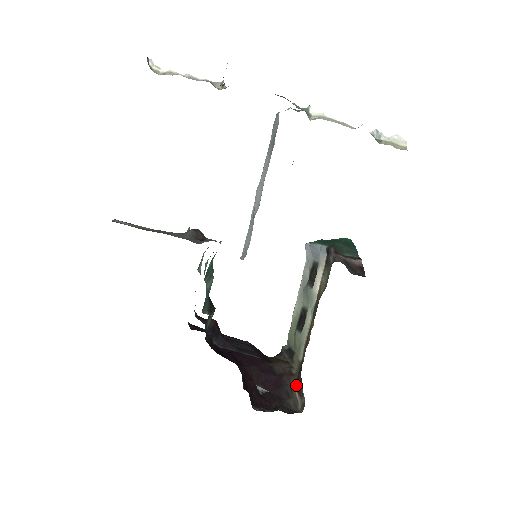
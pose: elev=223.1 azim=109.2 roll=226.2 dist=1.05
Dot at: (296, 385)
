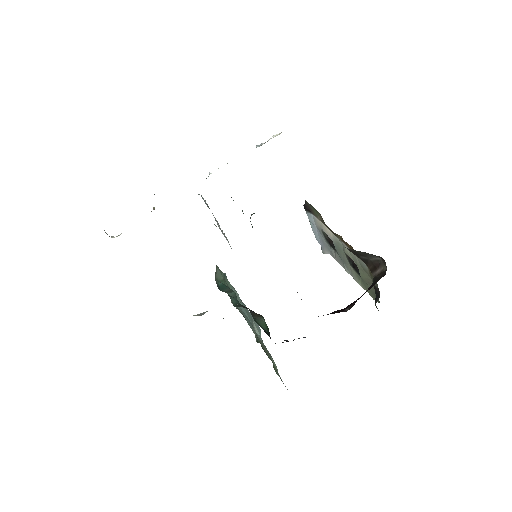
Dot at: (372, 270)
